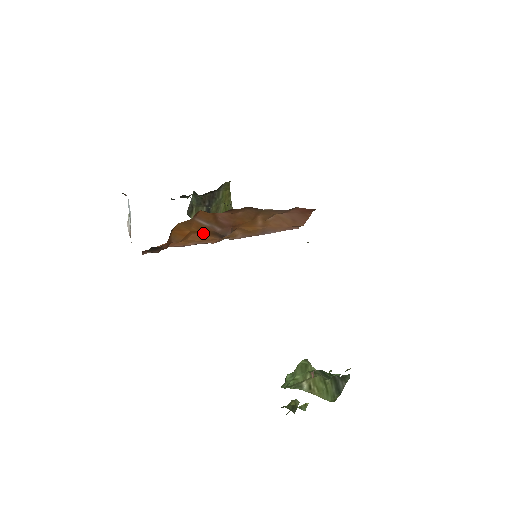
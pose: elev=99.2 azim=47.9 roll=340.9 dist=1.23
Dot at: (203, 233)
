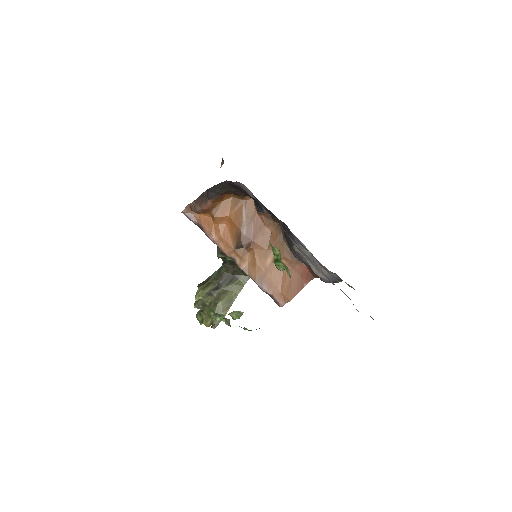
Dot at: (232, 229)
